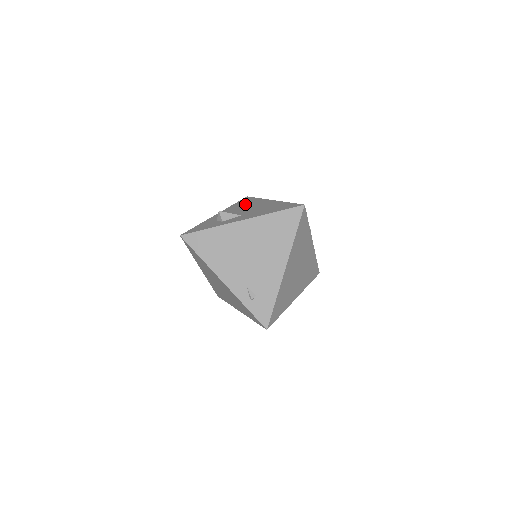
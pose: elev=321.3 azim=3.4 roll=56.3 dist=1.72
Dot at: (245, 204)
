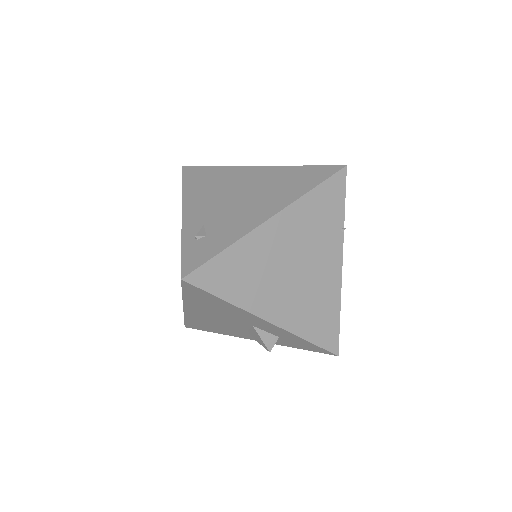
Dot at: occluded
